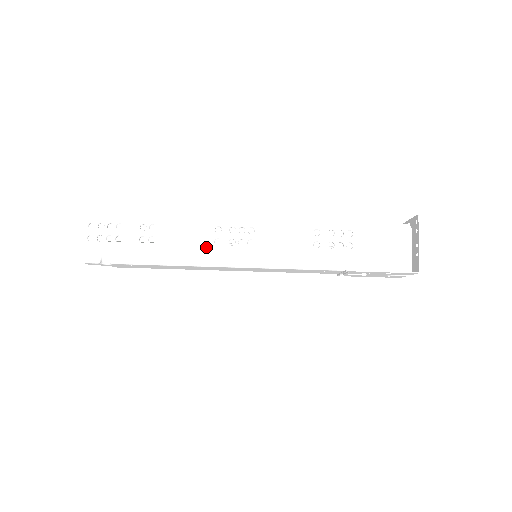
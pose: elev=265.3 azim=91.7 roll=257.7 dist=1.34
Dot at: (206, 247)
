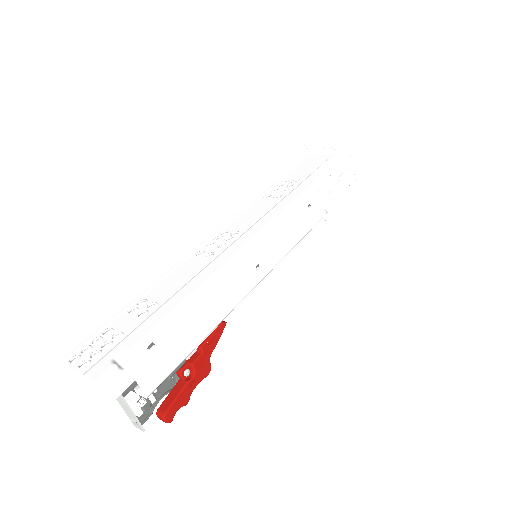
Dot at: (206, 265)
